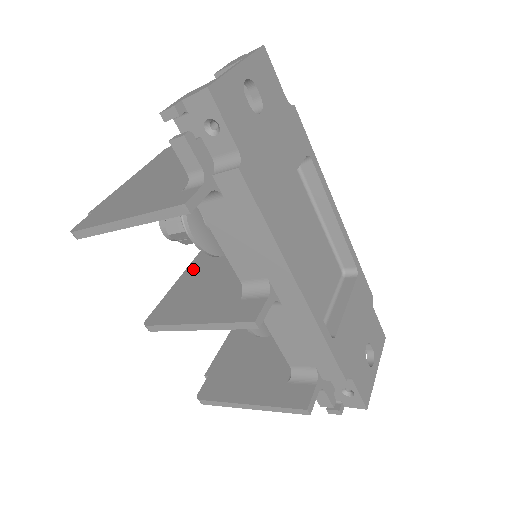
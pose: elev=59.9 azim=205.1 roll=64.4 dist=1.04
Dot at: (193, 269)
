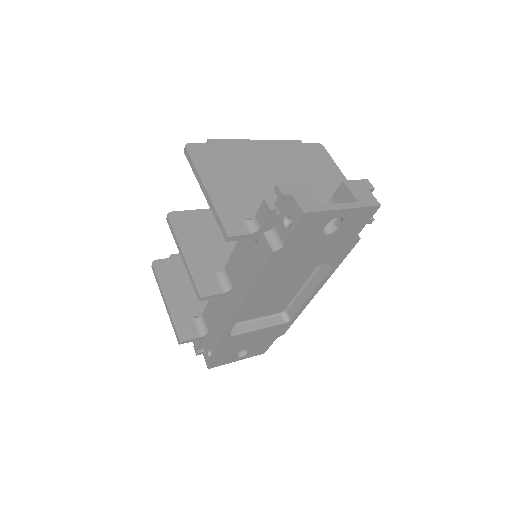
Dot at: occluded
